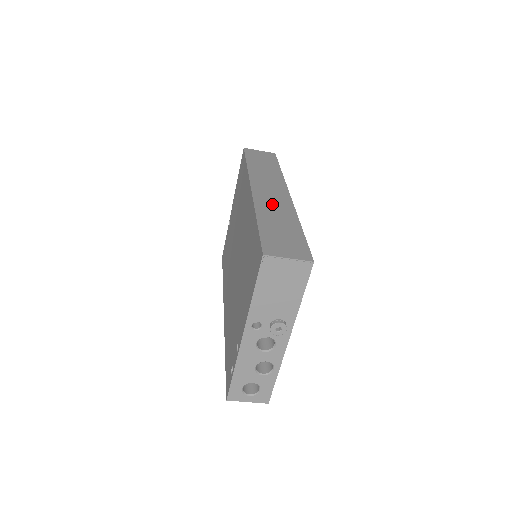
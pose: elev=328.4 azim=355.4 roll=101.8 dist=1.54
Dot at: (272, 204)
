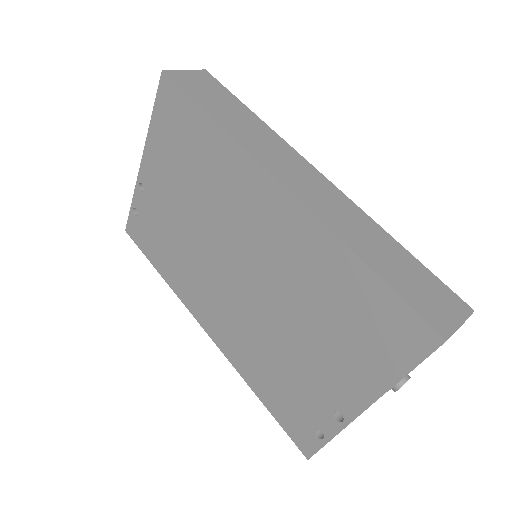
Dot at: (333, 209)
